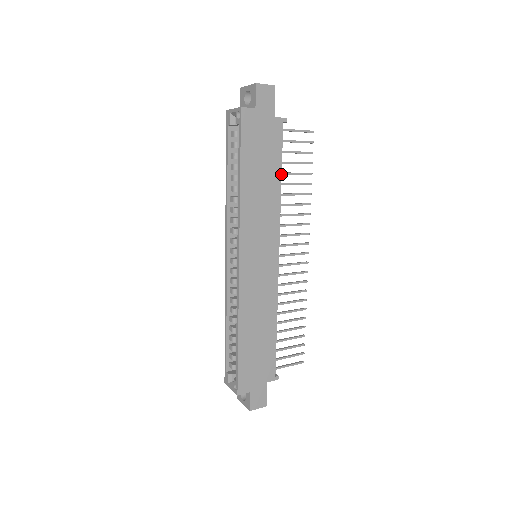
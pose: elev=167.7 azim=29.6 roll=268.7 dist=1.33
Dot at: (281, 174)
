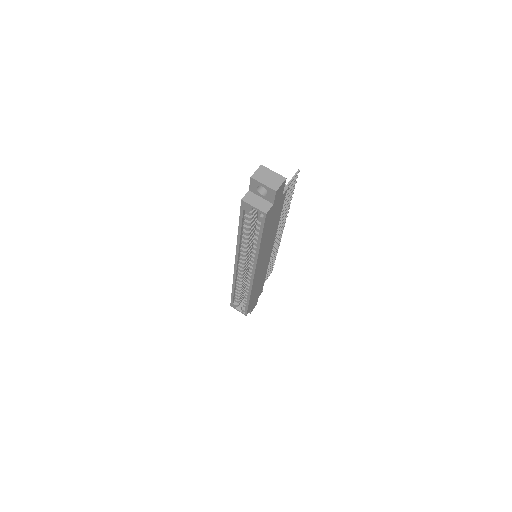
Dot at: occluded
